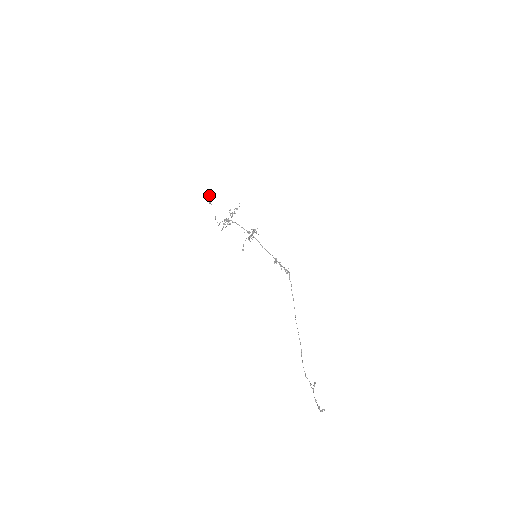
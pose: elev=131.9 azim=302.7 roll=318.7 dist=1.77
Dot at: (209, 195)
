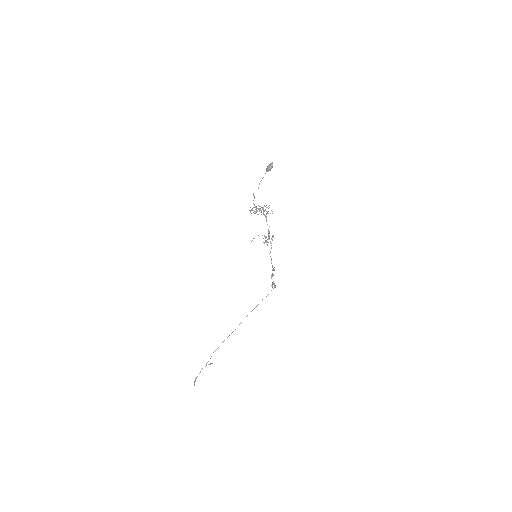
Dot at: (272, 164)
